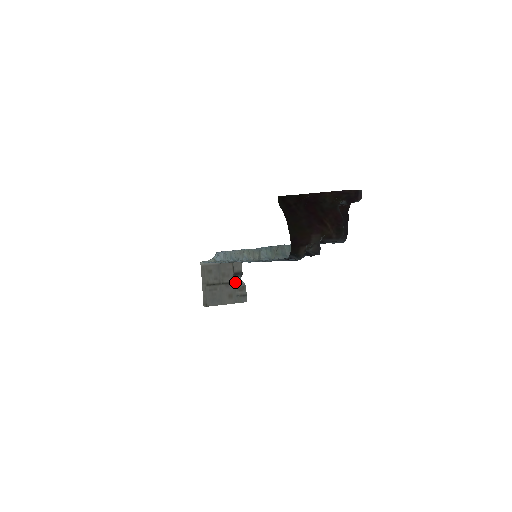
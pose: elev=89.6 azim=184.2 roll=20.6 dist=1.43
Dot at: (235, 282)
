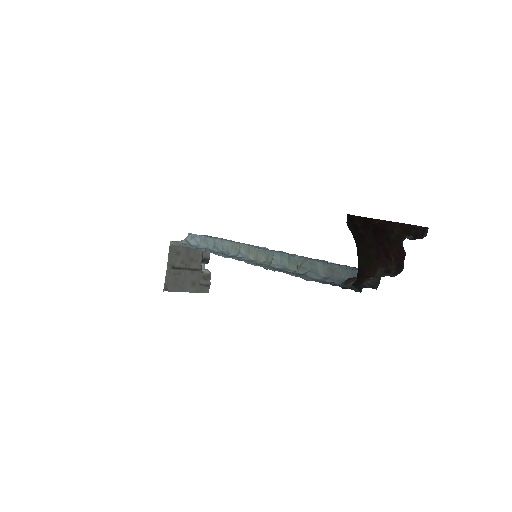
Dot at: (201, 269)
